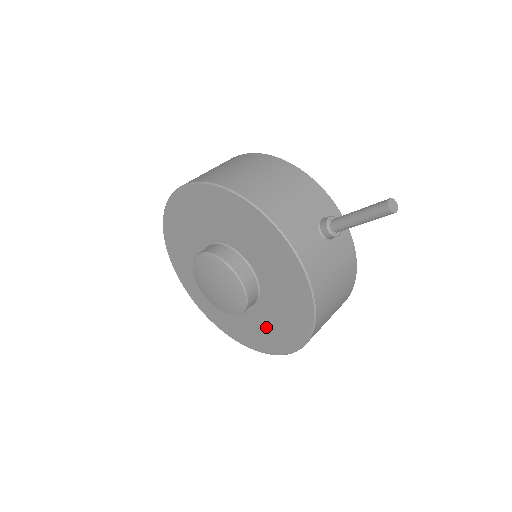
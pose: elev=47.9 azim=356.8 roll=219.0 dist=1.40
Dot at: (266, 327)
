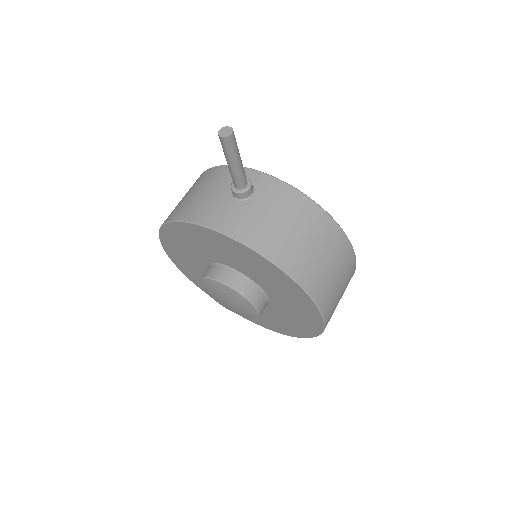
Dot at: (291, 307)
